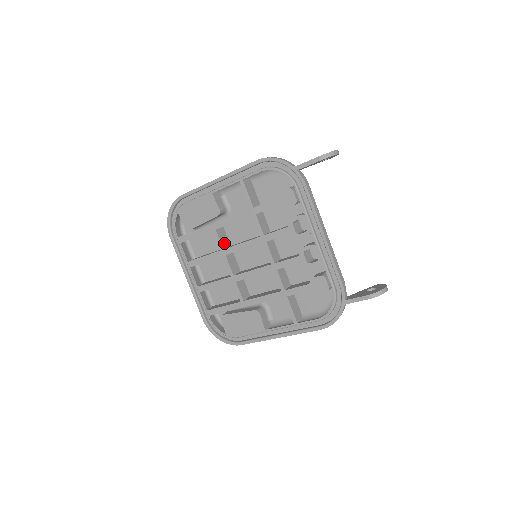
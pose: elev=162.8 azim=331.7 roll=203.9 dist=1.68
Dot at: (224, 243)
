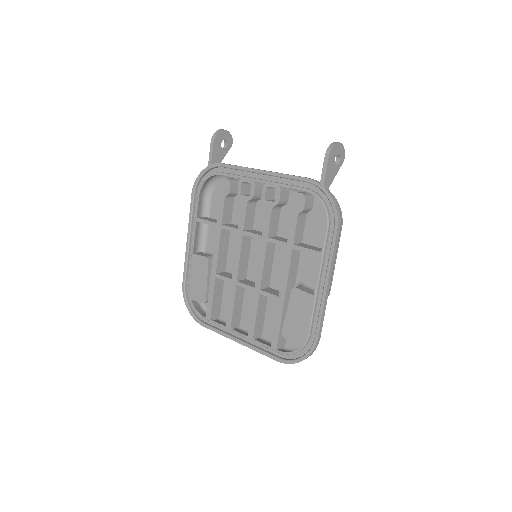
Dot at: (231, 277)
